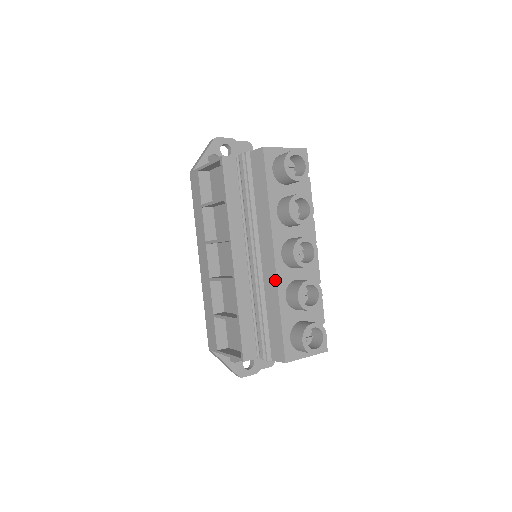
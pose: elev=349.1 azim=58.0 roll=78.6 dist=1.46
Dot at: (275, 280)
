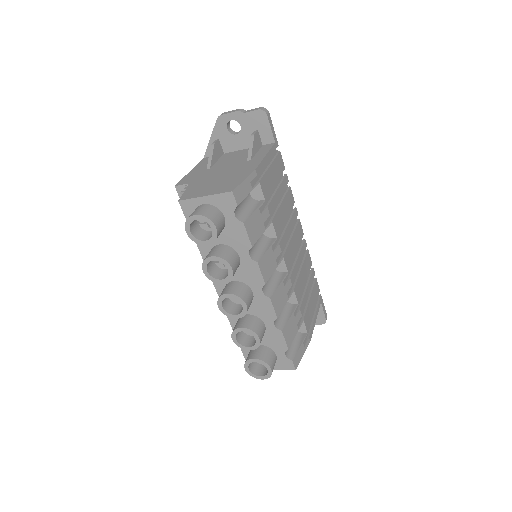
Dot at: occluded
